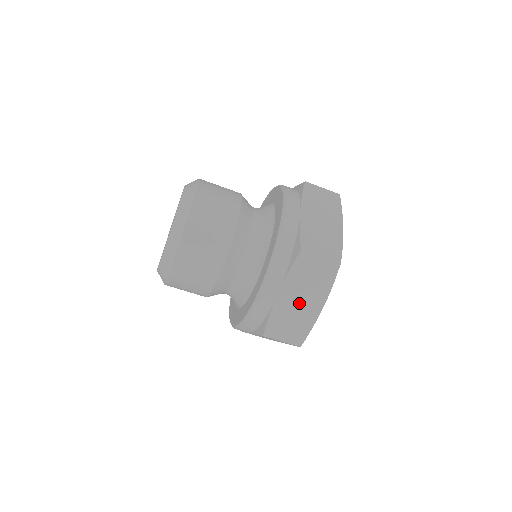
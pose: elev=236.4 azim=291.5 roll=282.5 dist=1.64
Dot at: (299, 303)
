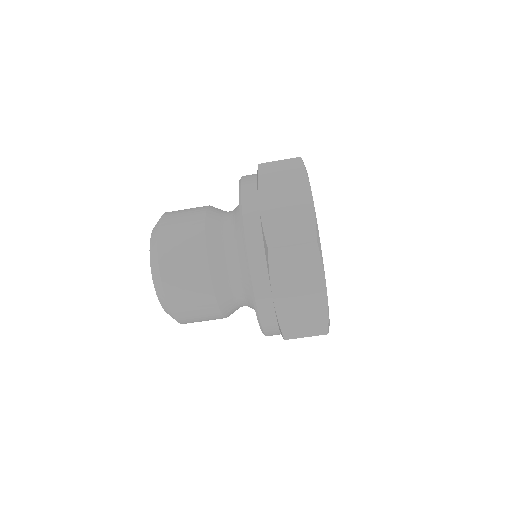
Dot at: (299, 296)
